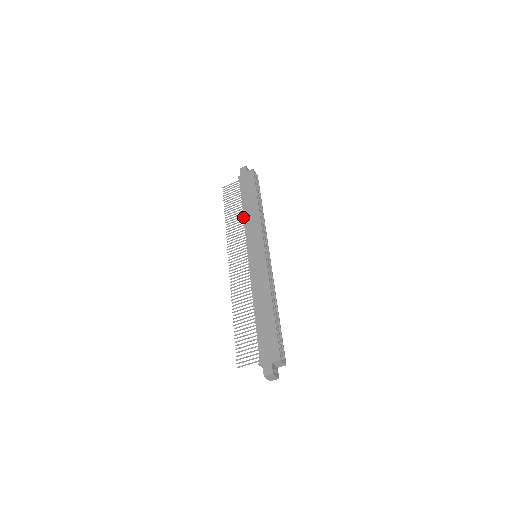
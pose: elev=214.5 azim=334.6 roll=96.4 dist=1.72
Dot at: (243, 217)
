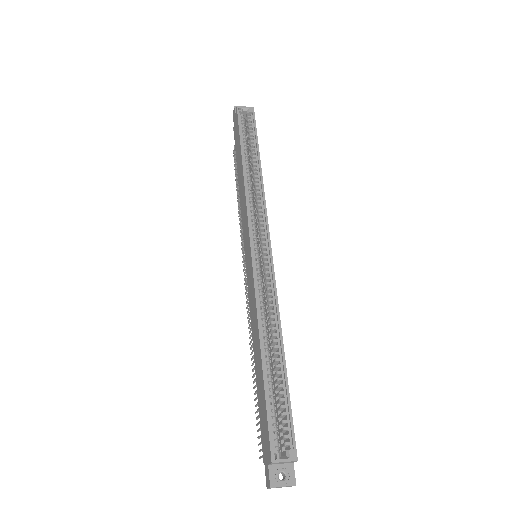
Dot at: occluded
